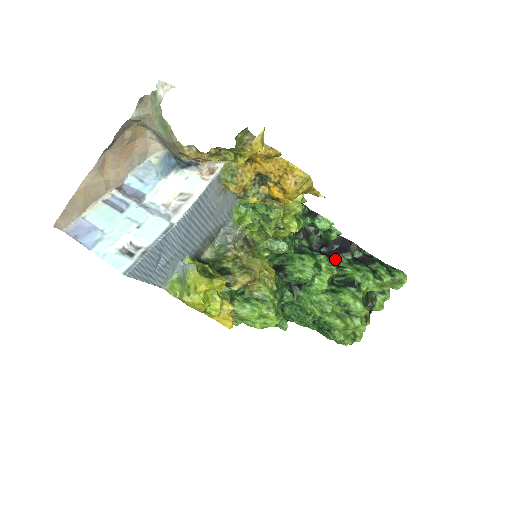
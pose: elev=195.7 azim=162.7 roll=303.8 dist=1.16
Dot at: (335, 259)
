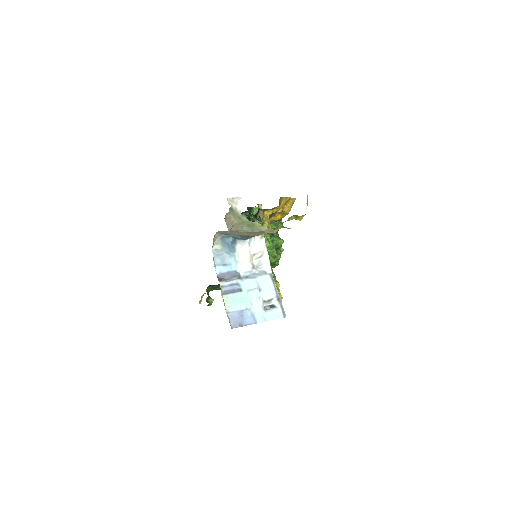
Dot at: occluded
